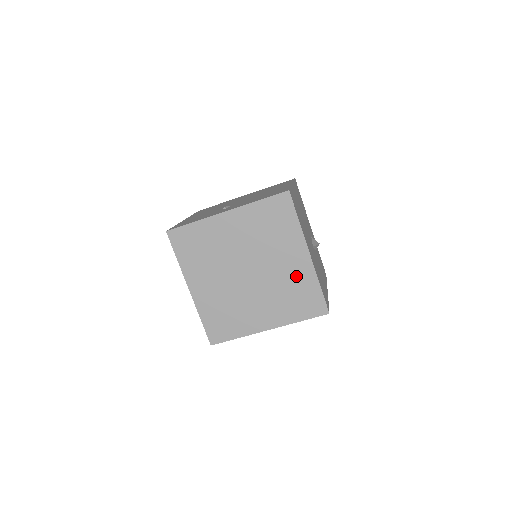
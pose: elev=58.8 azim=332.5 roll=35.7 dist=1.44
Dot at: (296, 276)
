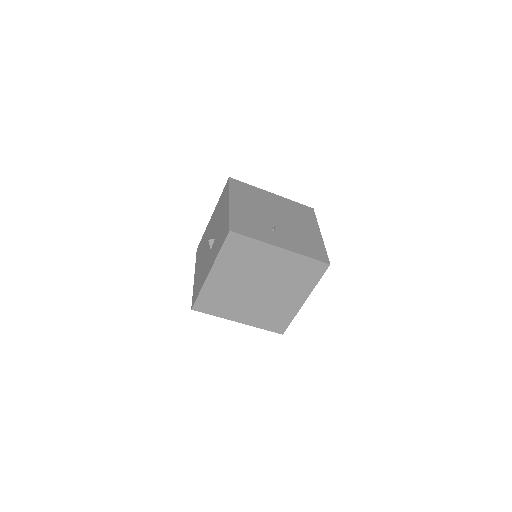
Dot at: (285, 307)
